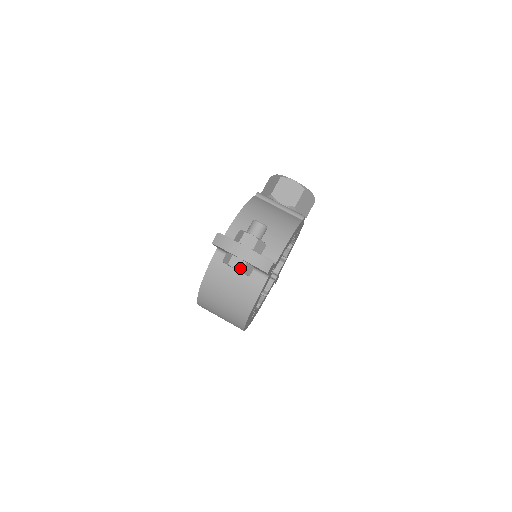
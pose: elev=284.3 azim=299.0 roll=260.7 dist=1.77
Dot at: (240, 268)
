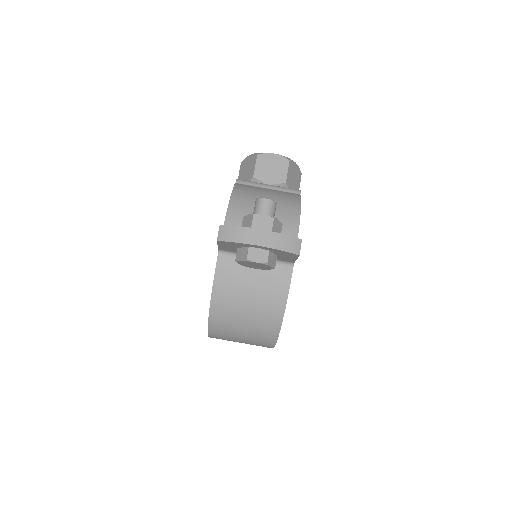
Dot at: (263, 260)
